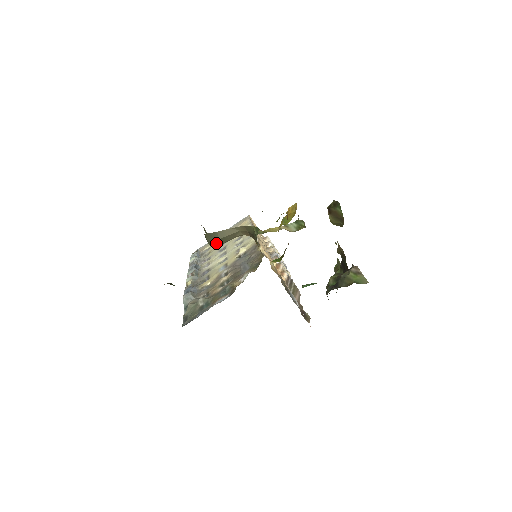
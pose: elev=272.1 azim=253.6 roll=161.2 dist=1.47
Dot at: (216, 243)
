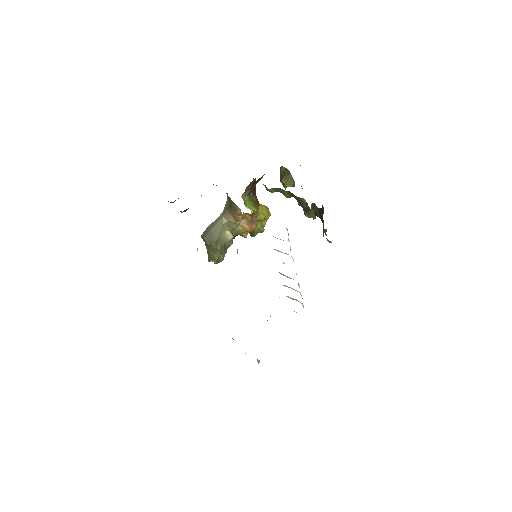
Dot at: (211, 237)
